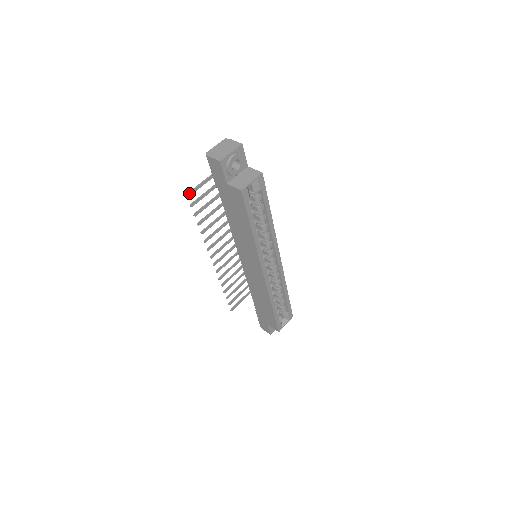
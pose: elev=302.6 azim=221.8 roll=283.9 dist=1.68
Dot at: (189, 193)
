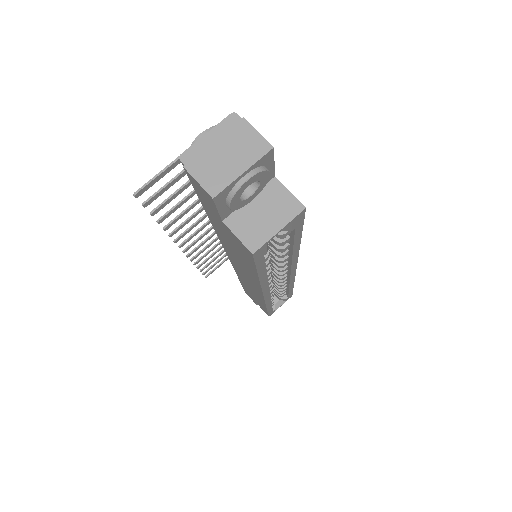
Dot at: (140, 190)
